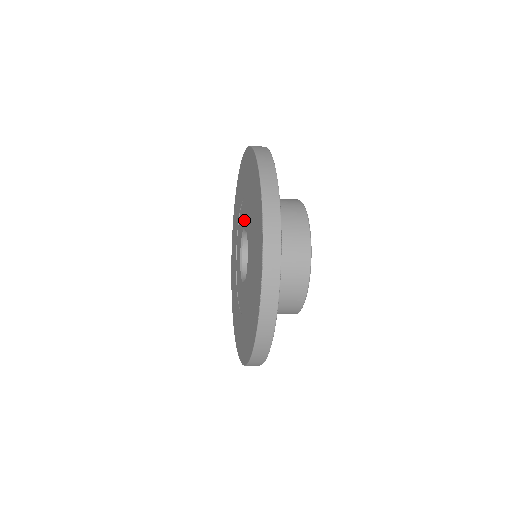
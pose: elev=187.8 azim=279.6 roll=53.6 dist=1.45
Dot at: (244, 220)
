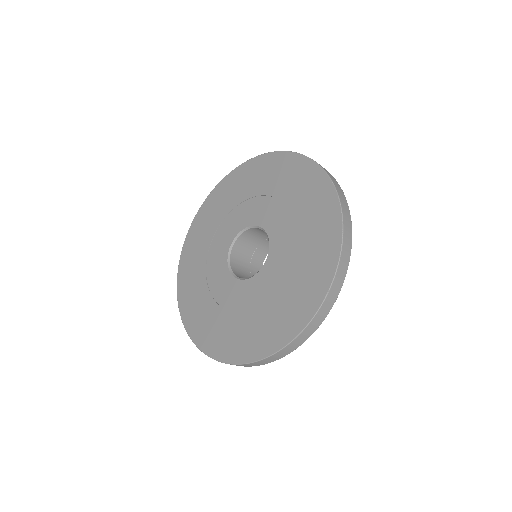
Dot at: (250, 218)
